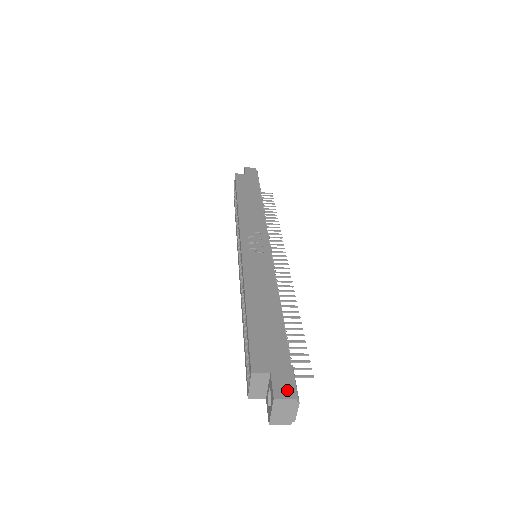
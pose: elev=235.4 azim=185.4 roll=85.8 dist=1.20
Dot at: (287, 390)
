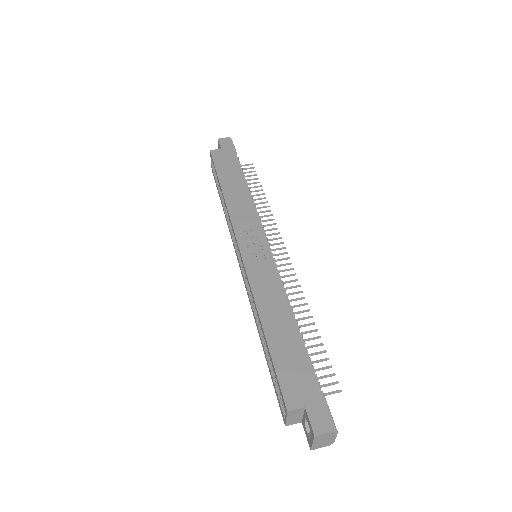
Dot at: (325, 424)
